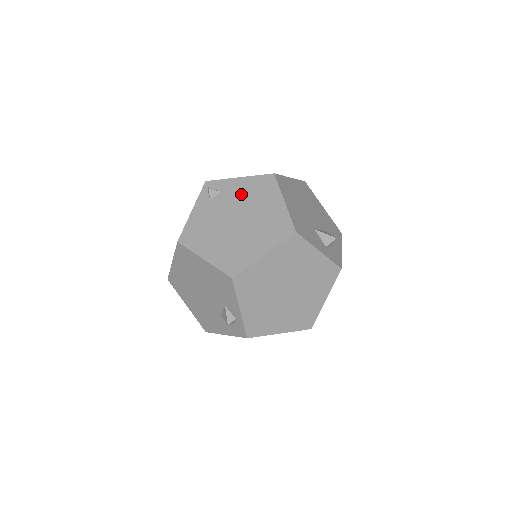
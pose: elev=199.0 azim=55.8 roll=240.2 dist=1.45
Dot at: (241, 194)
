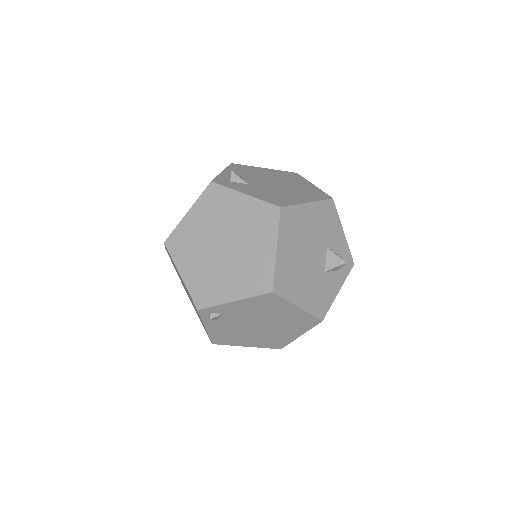
Dot at: (247, 312)
